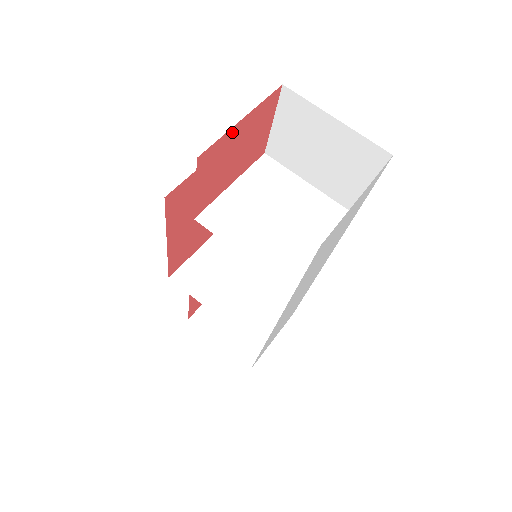
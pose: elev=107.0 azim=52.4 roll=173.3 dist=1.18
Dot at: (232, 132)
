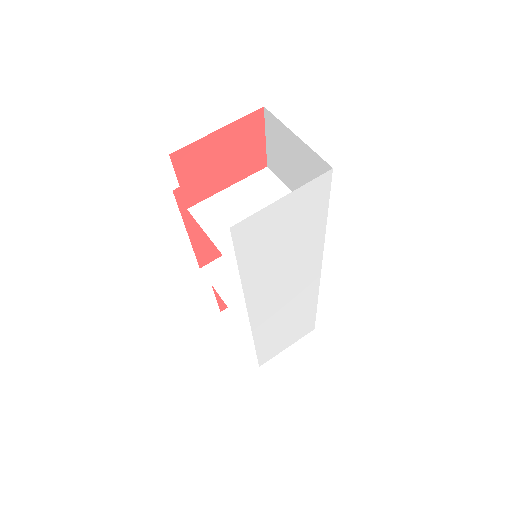
Dot at: (208, 140)
